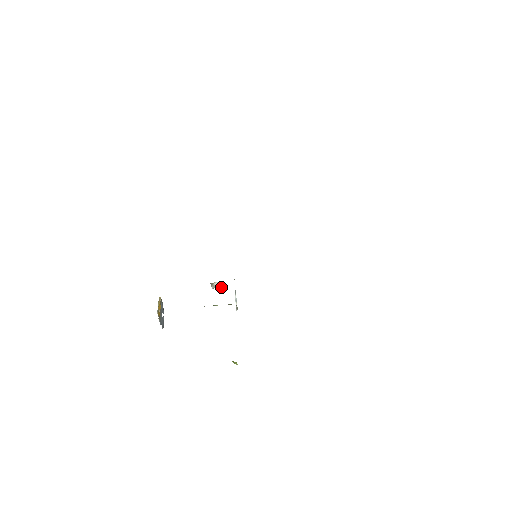
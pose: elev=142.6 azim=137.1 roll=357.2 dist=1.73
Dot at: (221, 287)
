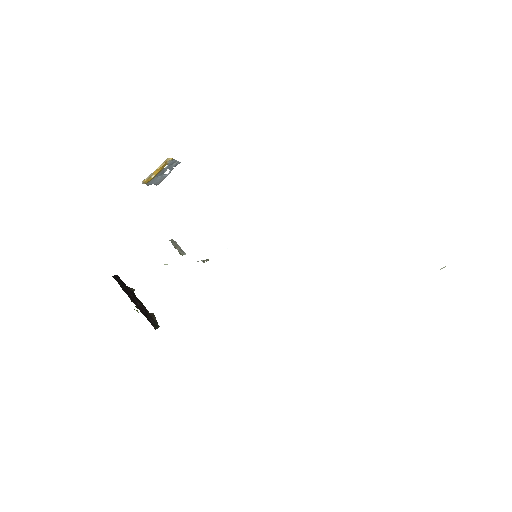
Dot at: (180, 251)
